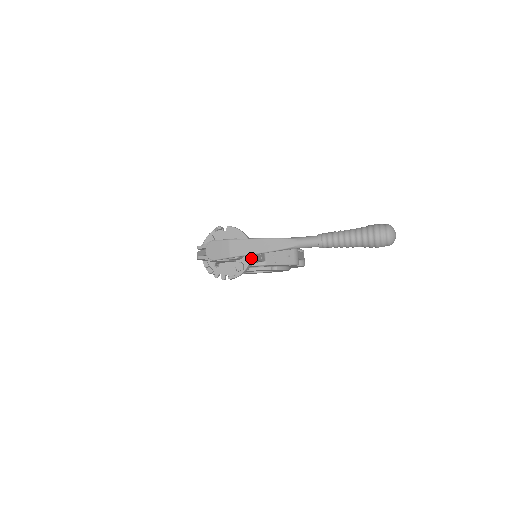
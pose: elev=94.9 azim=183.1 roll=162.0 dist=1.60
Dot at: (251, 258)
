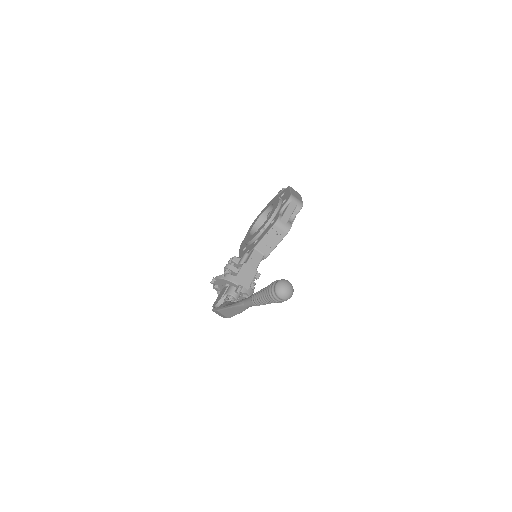
Dot at: (245, 290)
